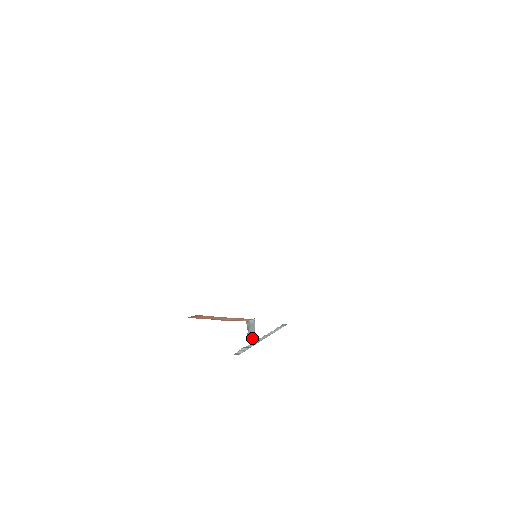
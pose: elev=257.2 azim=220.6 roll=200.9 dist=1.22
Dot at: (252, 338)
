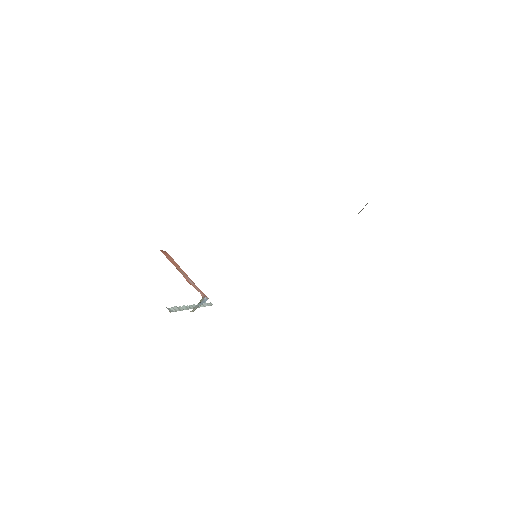
Dot at: (193, 311)
